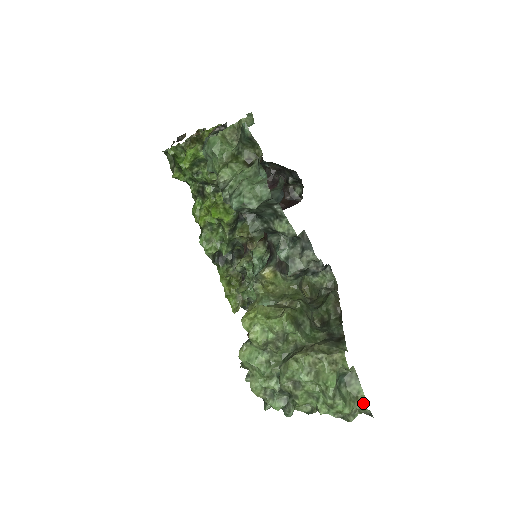
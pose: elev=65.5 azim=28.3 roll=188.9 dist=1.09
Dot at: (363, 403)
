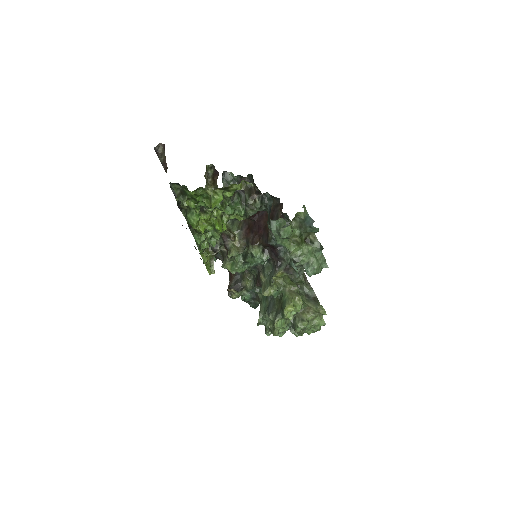
Dot at: (324, 323)
